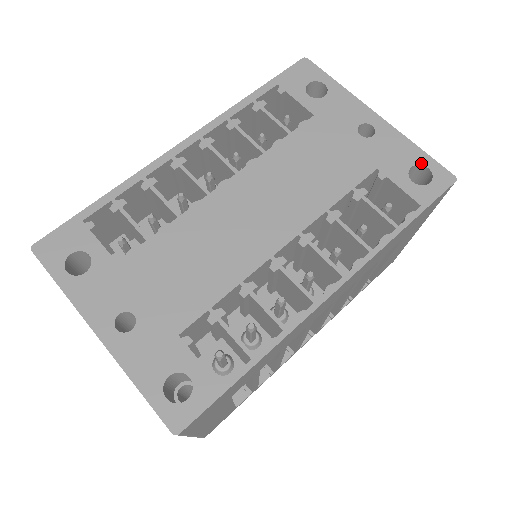
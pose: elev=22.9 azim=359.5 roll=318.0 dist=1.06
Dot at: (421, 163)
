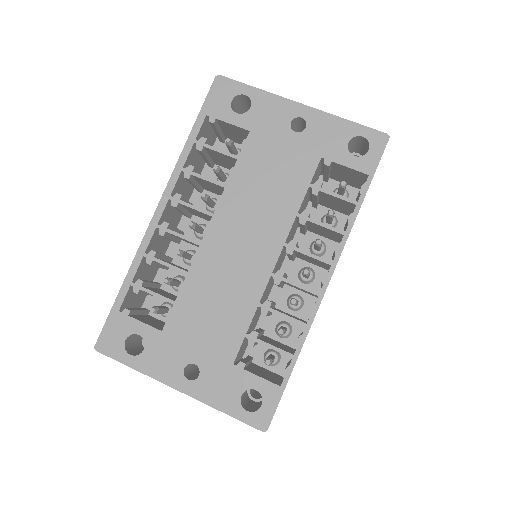
Dot at: (355, 135)
